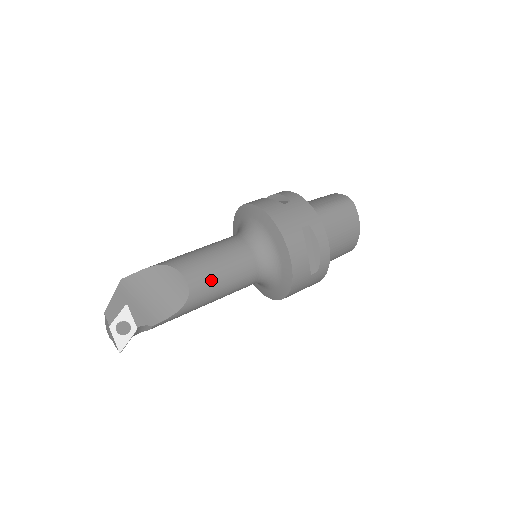
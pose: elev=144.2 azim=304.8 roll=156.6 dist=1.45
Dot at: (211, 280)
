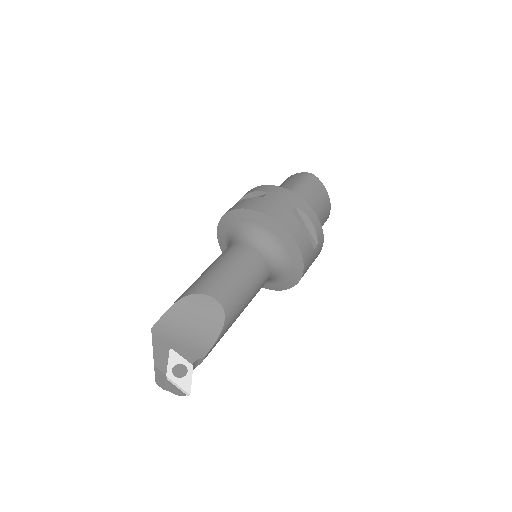
Dot at: (236, 290)
